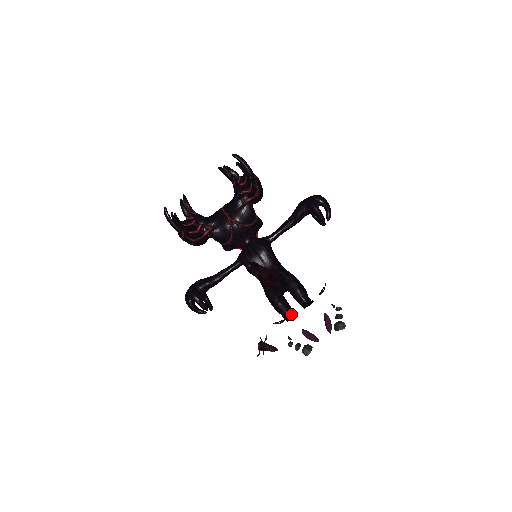
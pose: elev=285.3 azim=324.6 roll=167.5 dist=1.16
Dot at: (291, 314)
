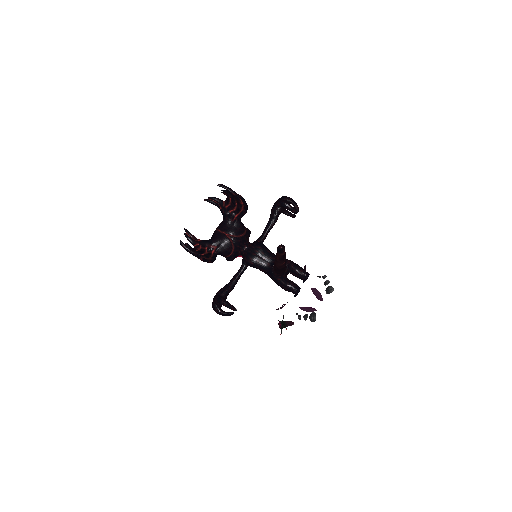
Dot at: (299, 288)
